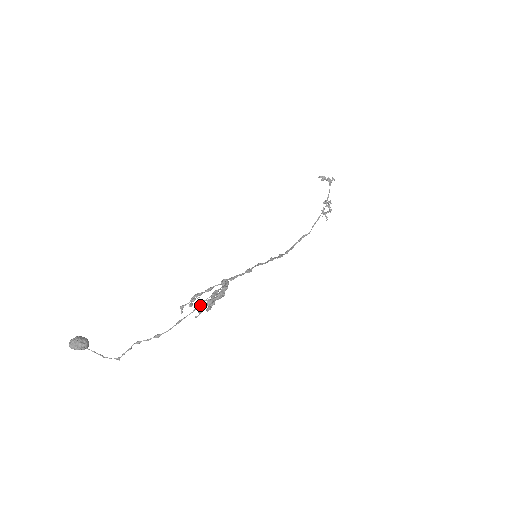
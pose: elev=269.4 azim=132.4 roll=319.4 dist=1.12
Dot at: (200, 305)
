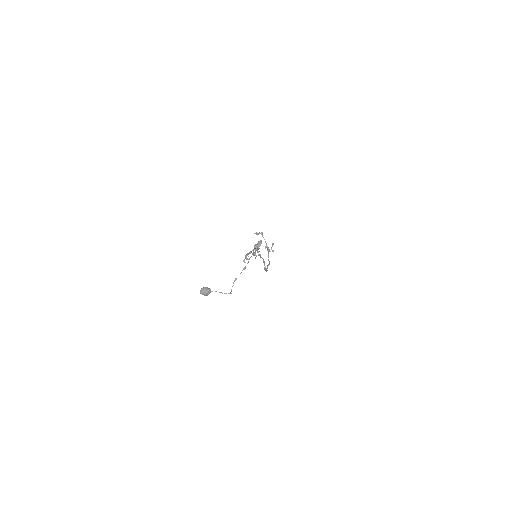
Dot at: (253, 252)
